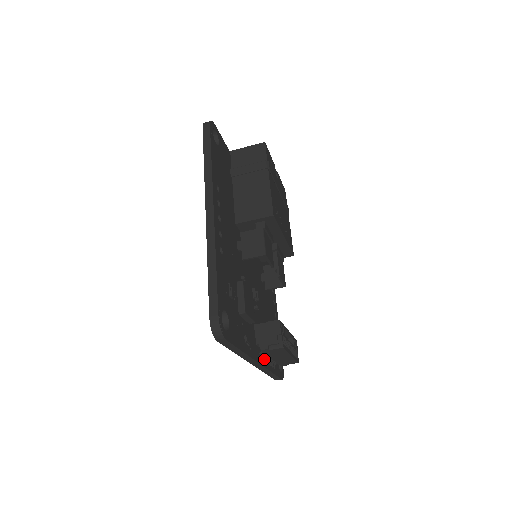
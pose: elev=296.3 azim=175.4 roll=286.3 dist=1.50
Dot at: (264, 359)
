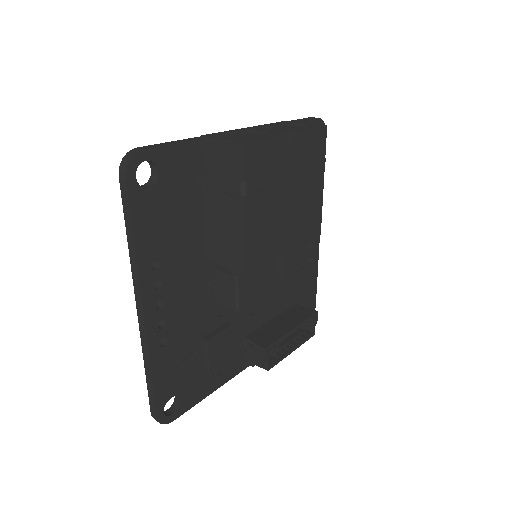
Dot at: occluded
